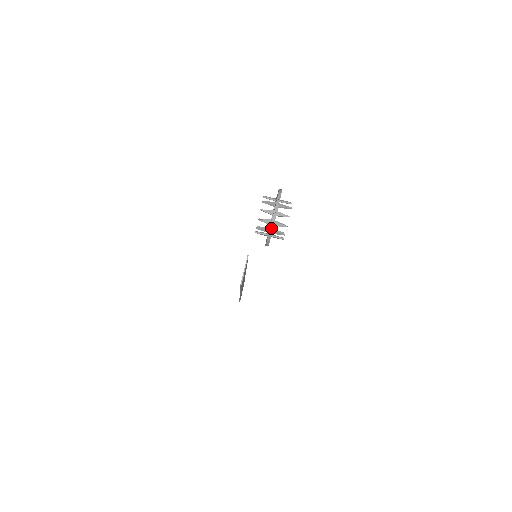
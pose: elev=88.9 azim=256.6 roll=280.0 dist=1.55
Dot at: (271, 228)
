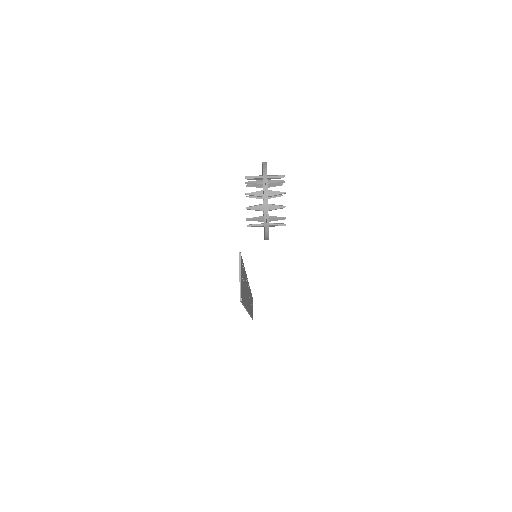
Dot at: (265, 214)
